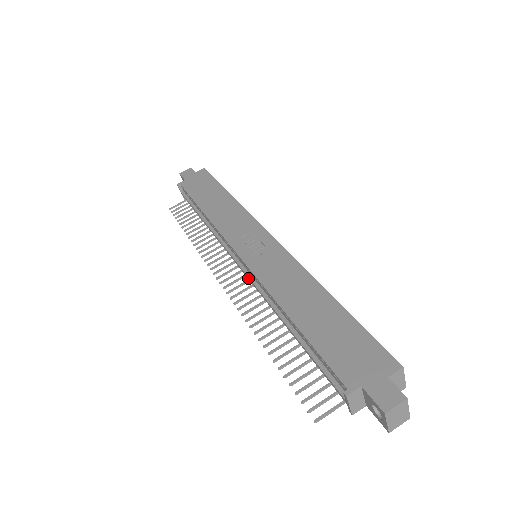
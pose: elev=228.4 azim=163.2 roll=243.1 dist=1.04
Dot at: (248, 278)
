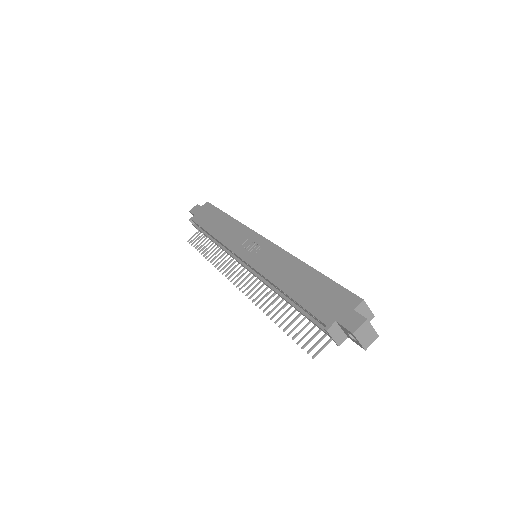
Dot at: (252, 273)
